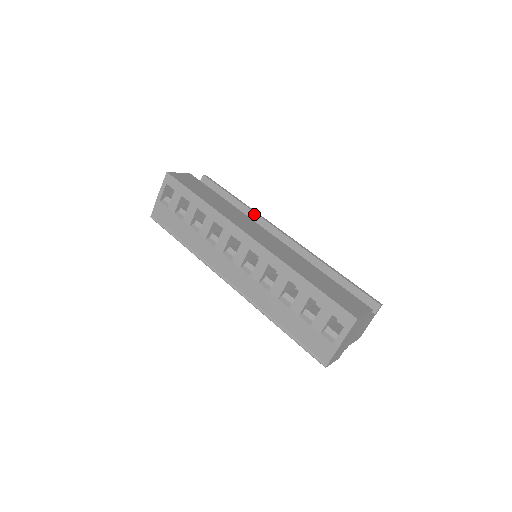
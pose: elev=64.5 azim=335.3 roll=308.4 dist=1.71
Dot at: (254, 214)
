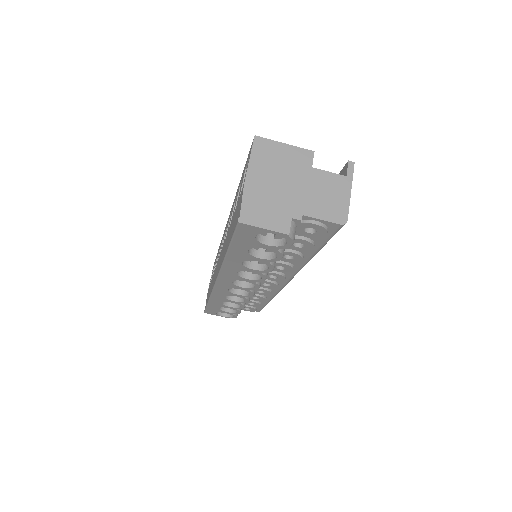
Dot at: occluded
